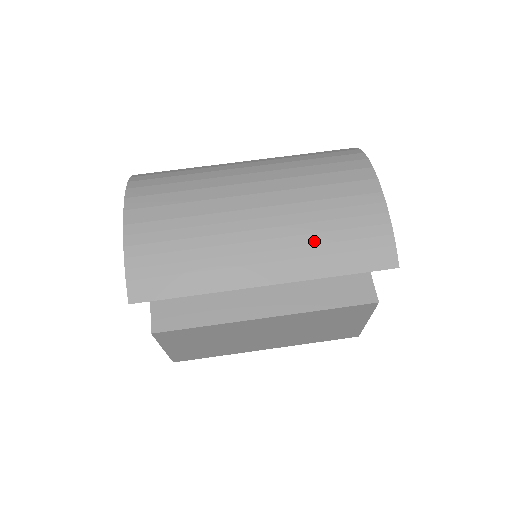
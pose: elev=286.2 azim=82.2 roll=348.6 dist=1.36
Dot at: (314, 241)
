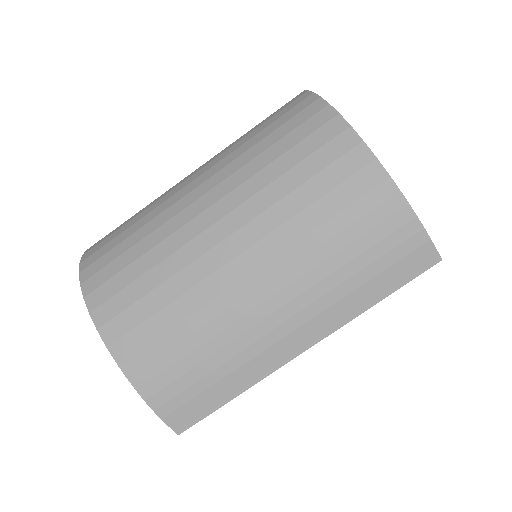
Dot at: (336, 282)
